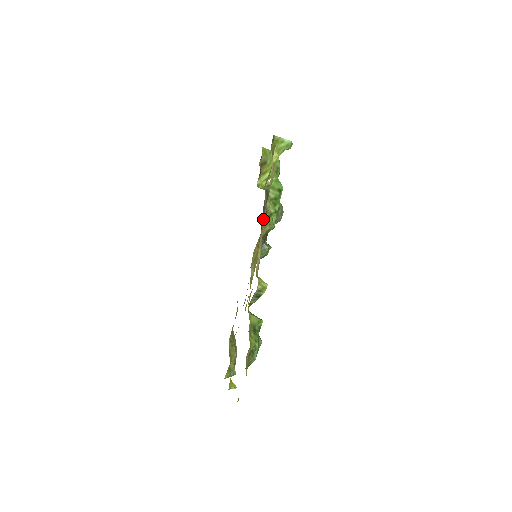
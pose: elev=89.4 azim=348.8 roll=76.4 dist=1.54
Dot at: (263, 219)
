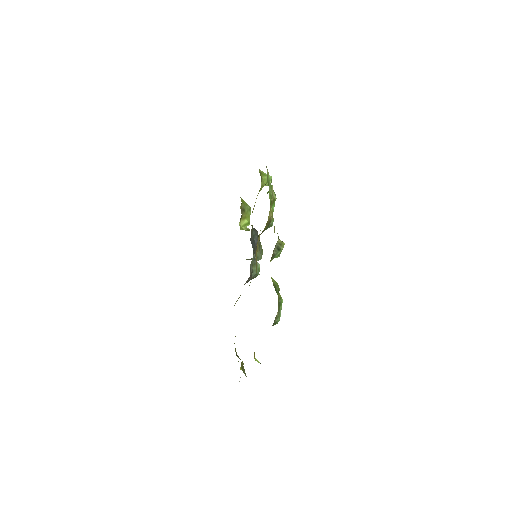
Dot at: occluded
